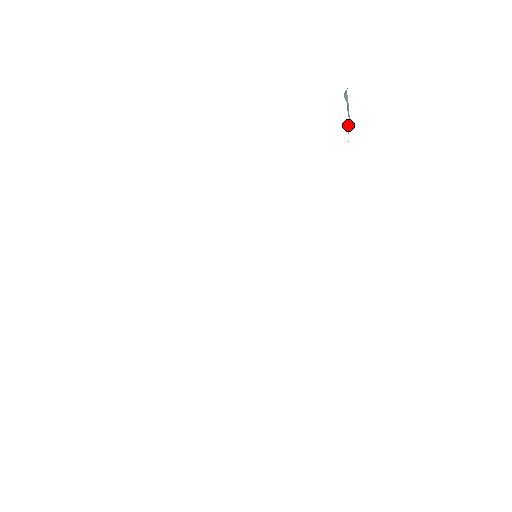
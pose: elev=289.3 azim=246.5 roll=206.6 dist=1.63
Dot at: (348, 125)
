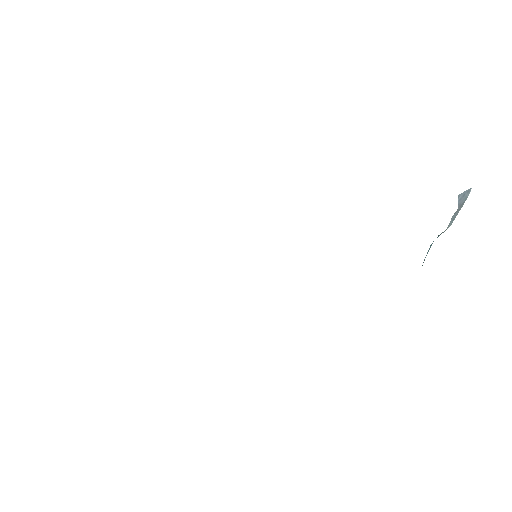
Dot at: (442, 232)
